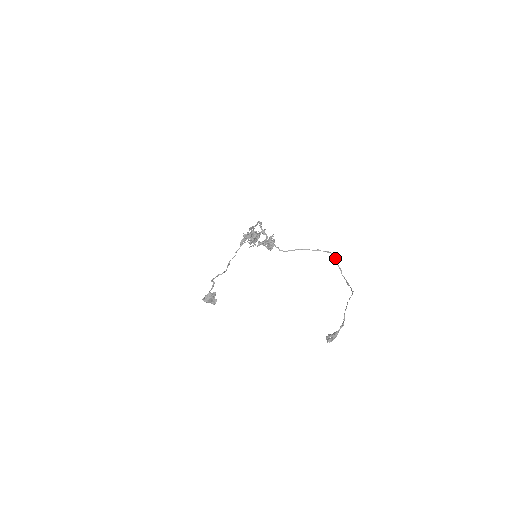
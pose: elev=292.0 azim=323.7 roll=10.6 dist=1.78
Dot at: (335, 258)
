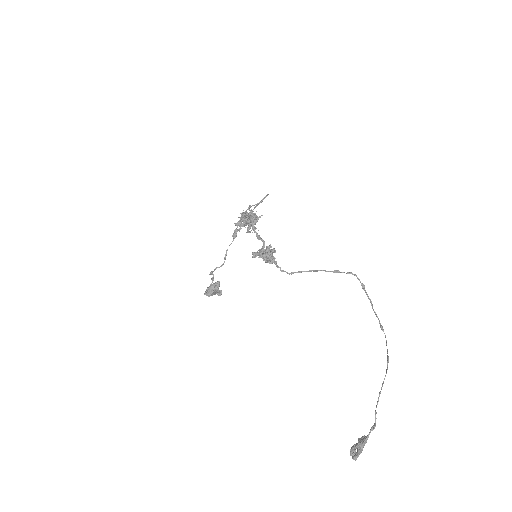
Dot at: (361, 284)
